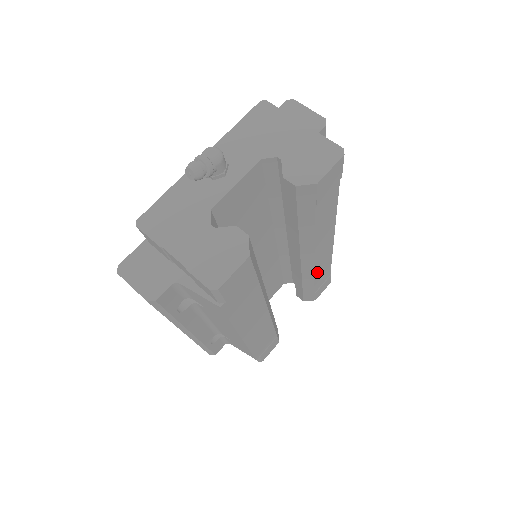
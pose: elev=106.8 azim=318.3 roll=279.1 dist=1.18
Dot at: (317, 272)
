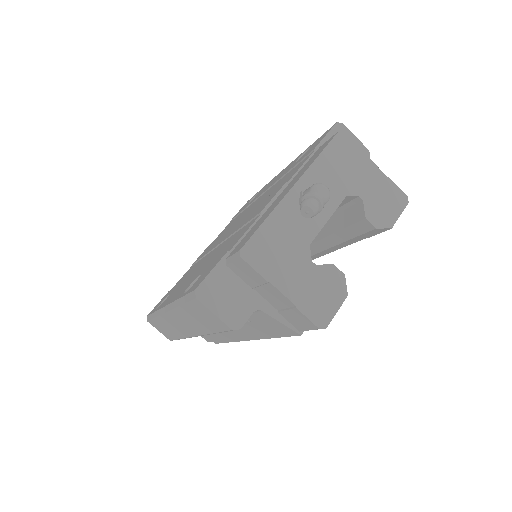
Dot at: occluded
